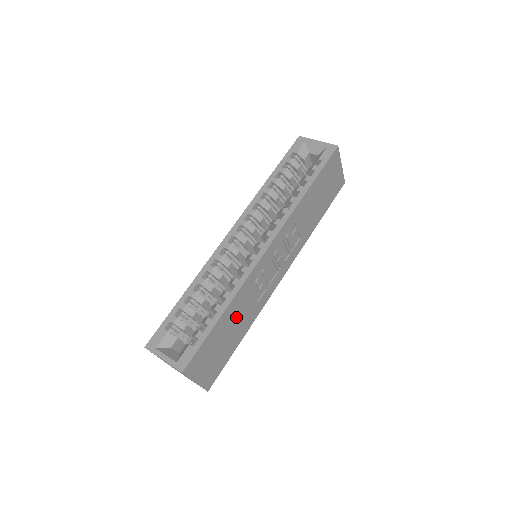
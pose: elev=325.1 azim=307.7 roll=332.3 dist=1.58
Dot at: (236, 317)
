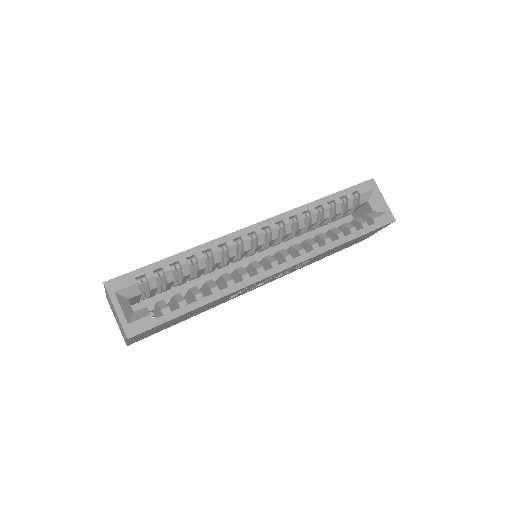
Dot at: (204, 307)
